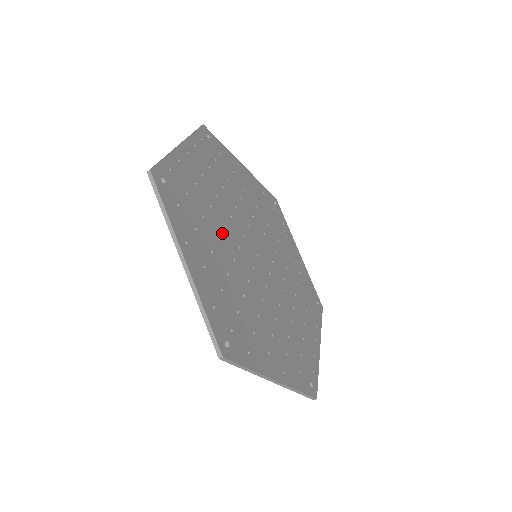
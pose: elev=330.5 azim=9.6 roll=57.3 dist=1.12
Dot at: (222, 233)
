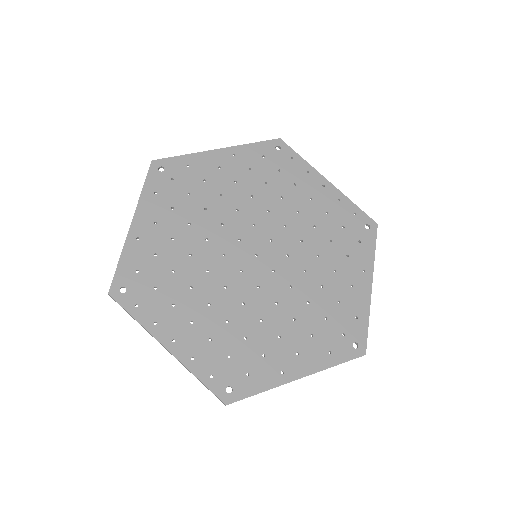
Dot at: (252, 312)
